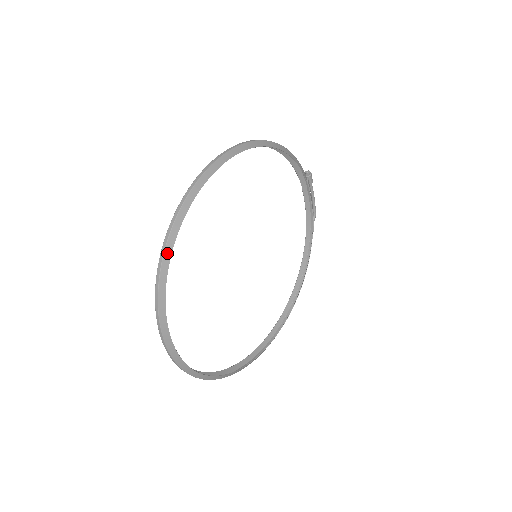
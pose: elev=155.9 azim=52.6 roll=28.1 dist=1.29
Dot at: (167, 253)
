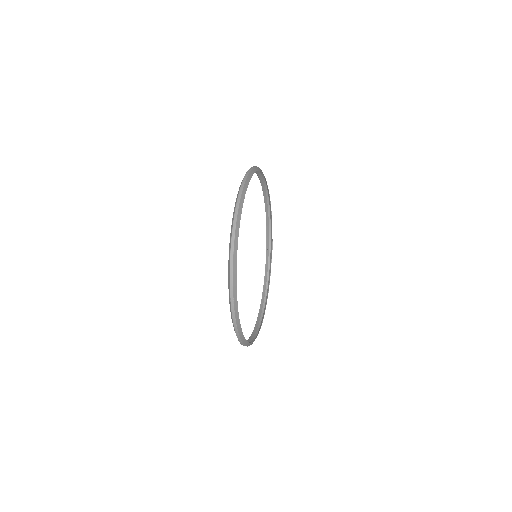
Dot at: (246, 183)
